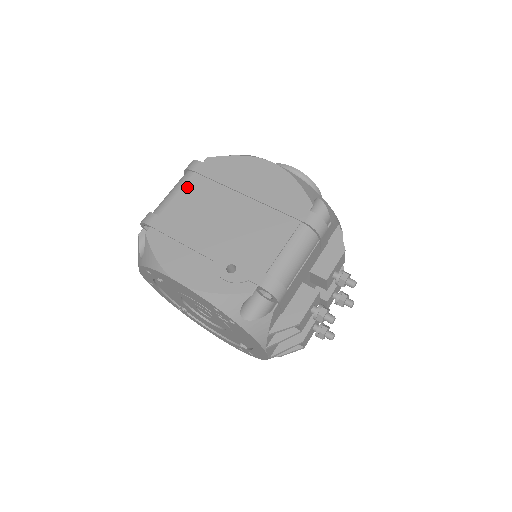
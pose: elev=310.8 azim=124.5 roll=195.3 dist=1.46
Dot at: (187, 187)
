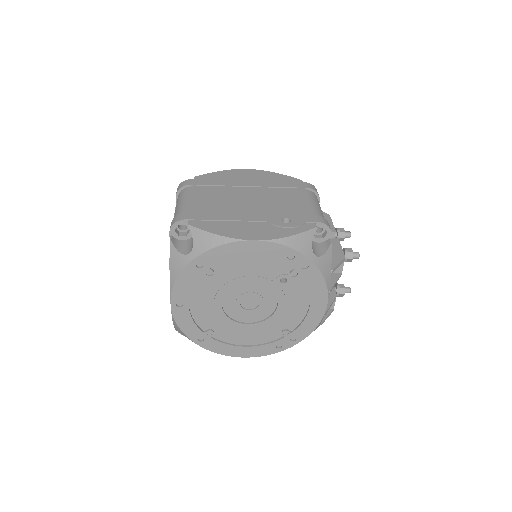
Dot at: (196, 193)
